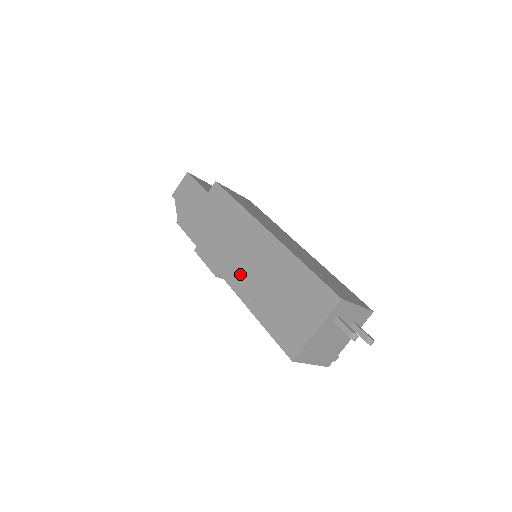
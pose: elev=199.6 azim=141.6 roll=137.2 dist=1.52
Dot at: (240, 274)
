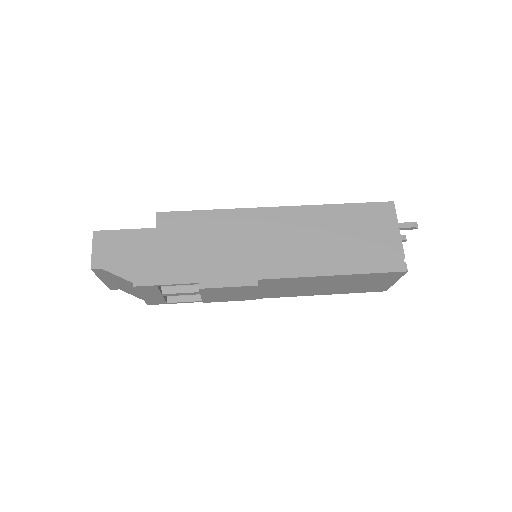
Dot at: (286, 259)
